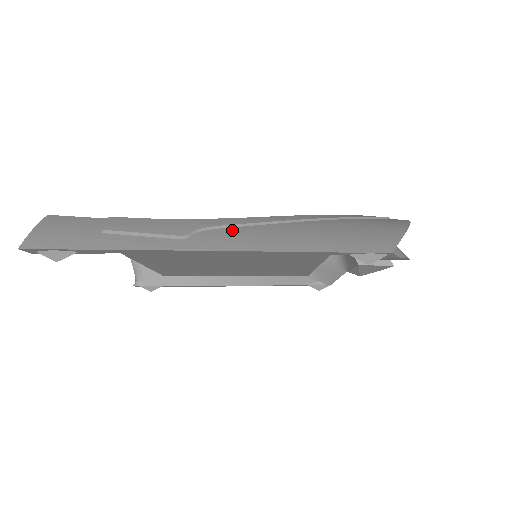
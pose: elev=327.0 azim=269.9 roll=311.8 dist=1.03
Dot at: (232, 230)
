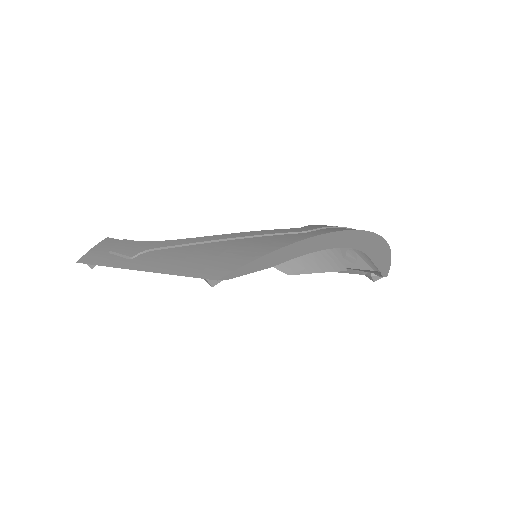
Dot at: (158, 252)
